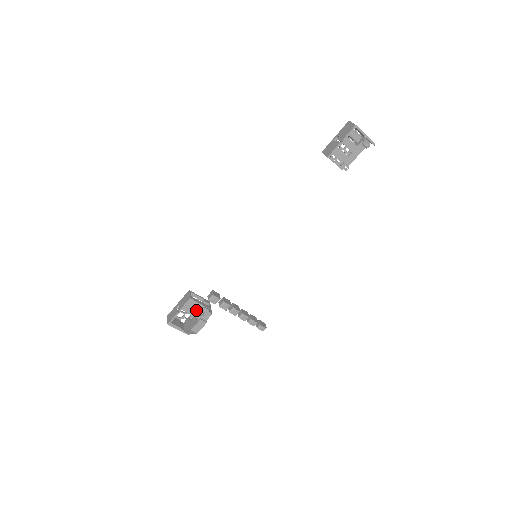
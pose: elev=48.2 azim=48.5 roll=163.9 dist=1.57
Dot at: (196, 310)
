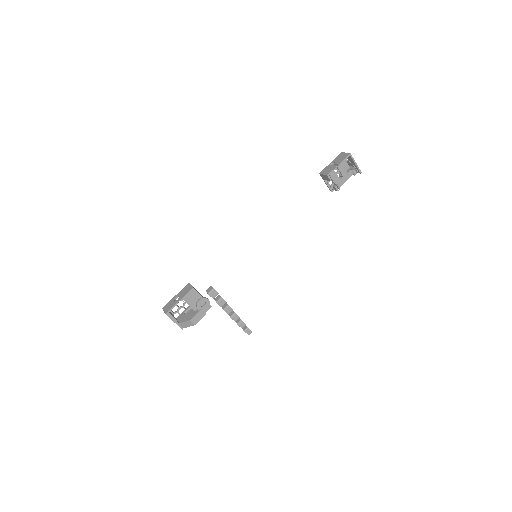
Dot at: (198, 300)
